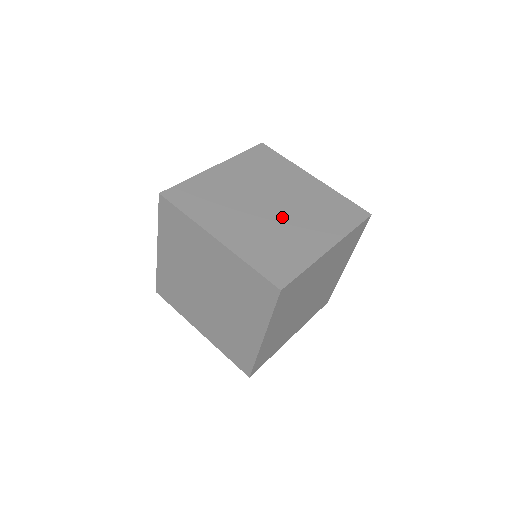
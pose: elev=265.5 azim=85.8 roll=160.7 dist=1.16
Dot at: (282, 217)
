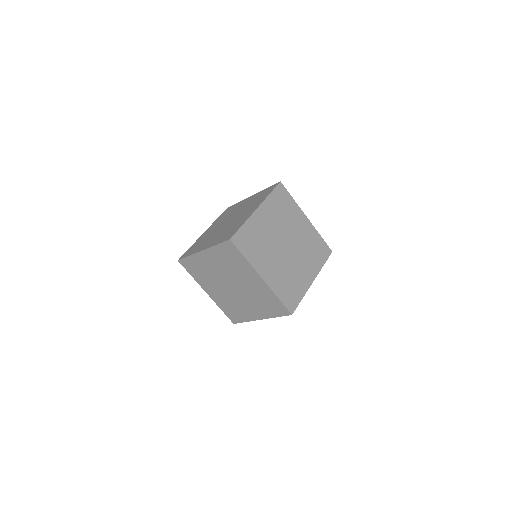
Dot at: (233, 220)
